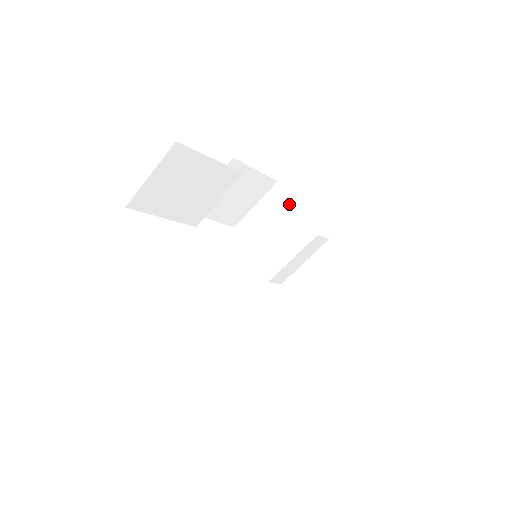
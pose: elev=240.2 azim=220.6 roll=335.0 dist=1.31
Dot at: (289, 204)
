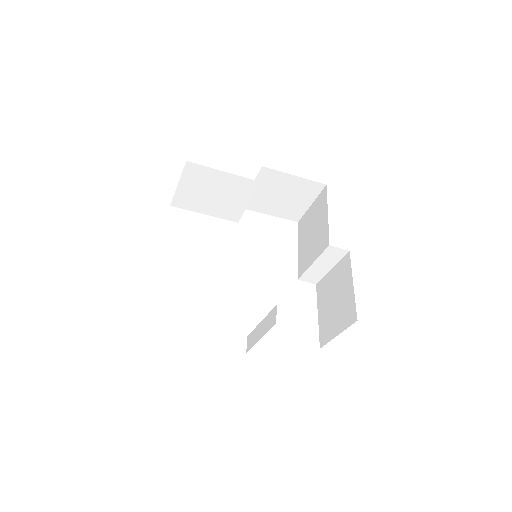
Dot at: (215, 173)
